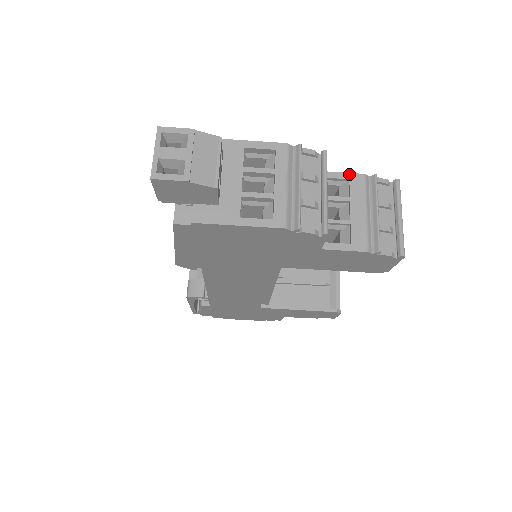
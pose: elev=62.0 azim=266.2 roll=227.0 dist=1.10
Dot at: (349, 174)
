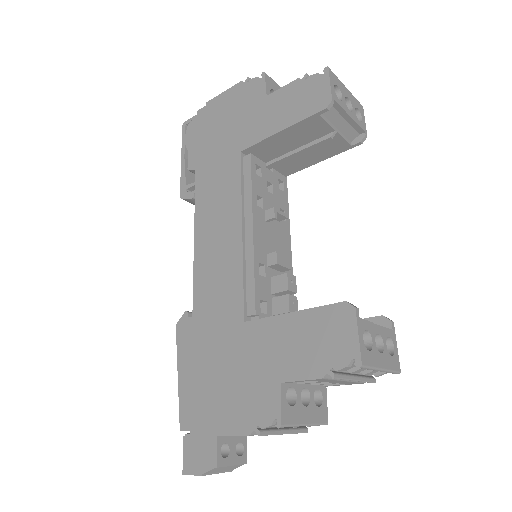
Dot at: occluded
